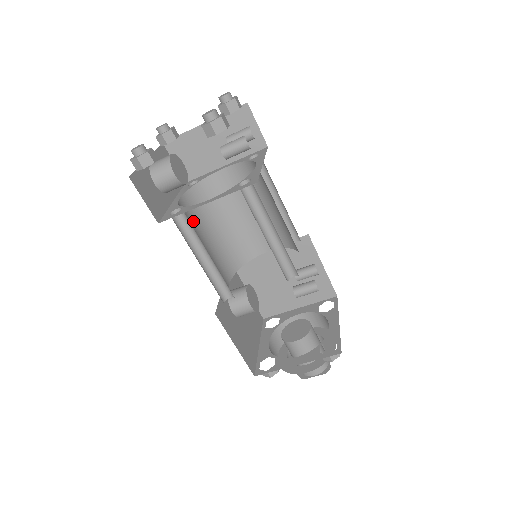
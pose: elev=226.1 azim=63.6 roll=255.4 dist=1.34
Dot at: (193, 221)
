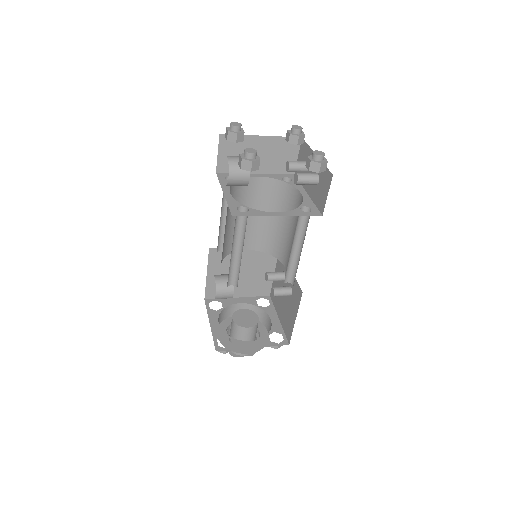
Dot at: occluded
